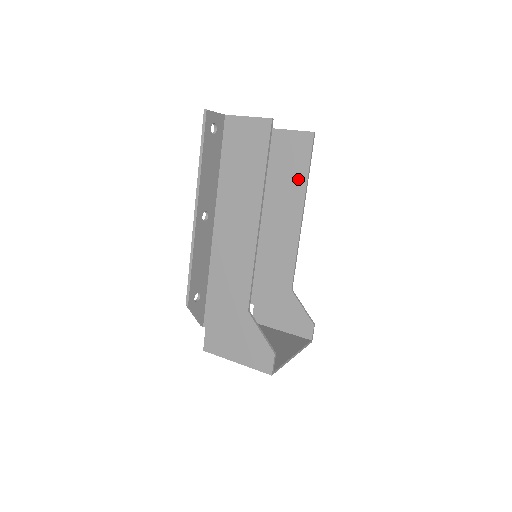
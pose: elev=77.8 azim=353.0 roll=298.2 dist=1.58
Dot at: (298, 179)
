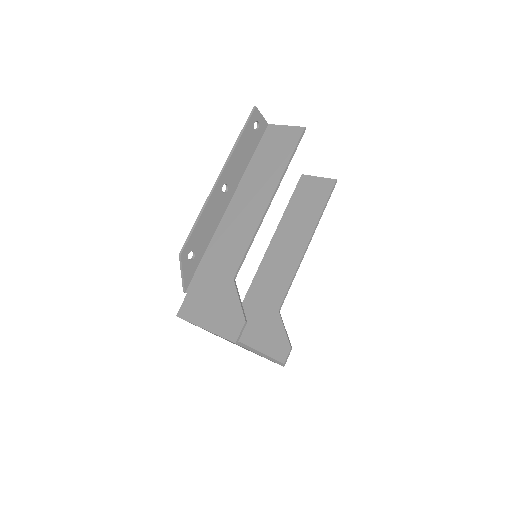
Dot at: (313, 214)
